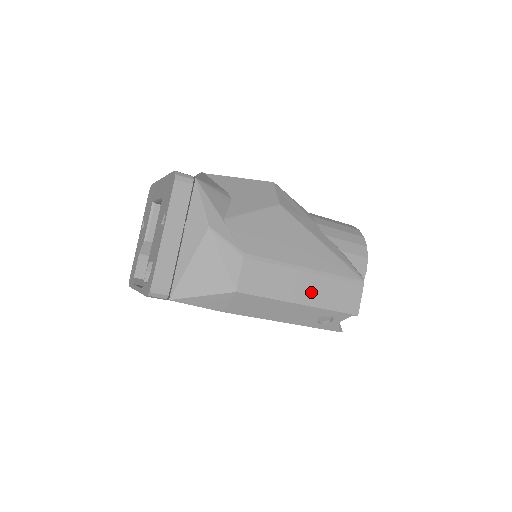
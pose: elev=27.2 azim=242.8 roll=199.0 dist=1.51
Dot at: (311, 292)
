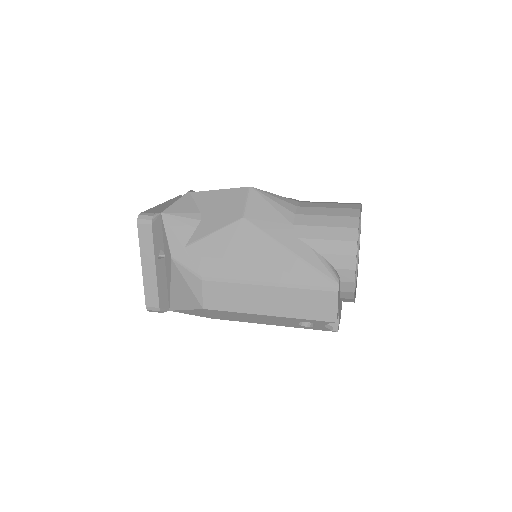
Dot at: (276, 304)
